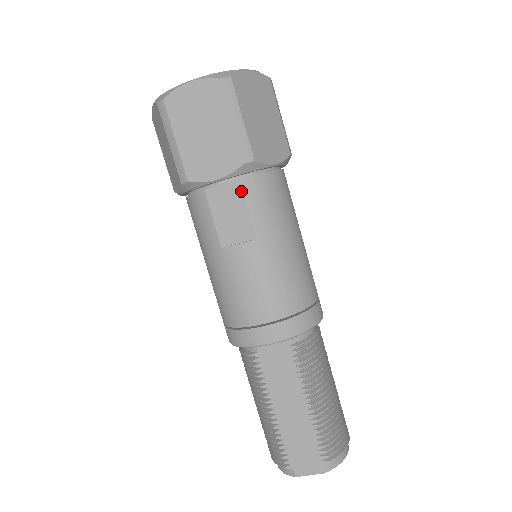
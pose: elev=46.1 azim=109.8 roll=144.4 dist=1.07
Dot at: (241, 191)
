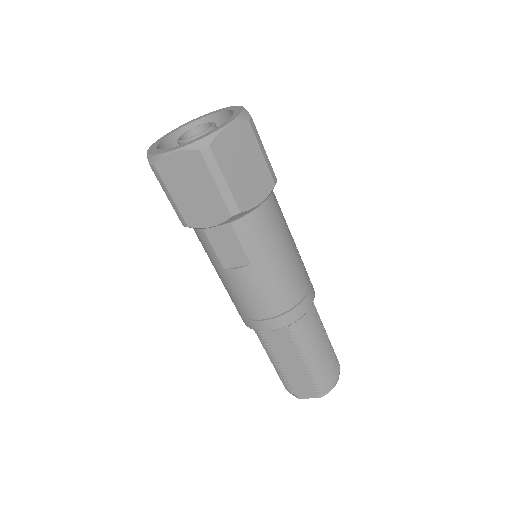
Dot at: (233, 232)
